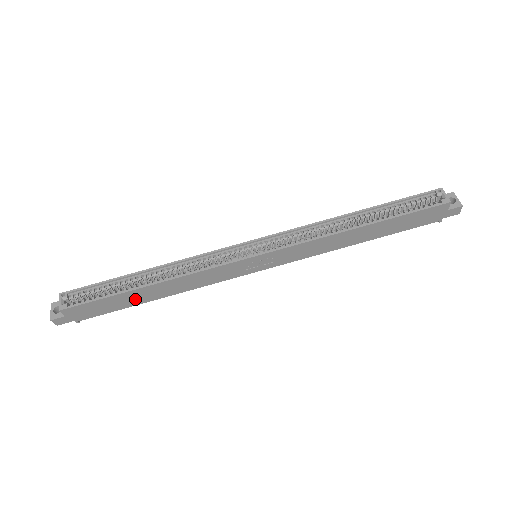
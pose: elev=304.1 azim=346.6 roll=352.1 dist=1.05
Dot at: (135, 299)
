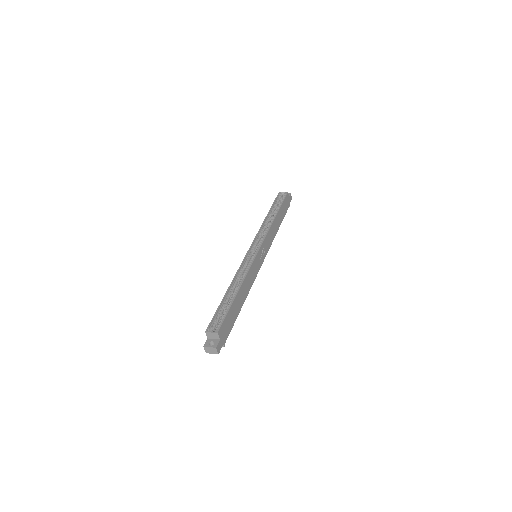
Dot at: (237, 308)
